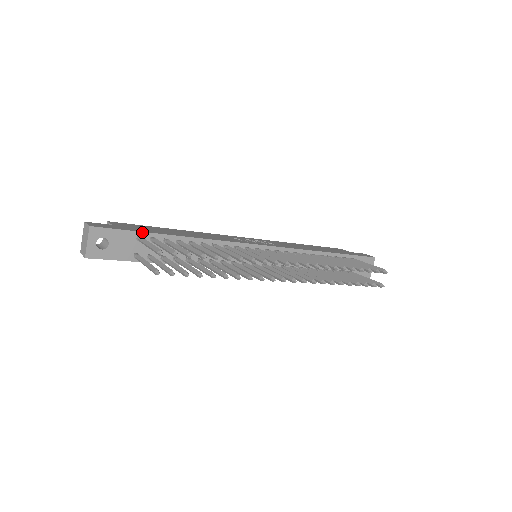
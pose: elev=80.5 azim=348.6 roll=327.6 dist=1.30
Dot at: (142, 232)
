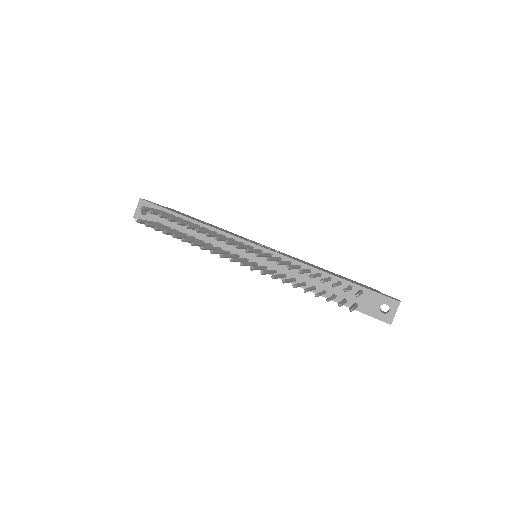
Dot at: (168, 210)
